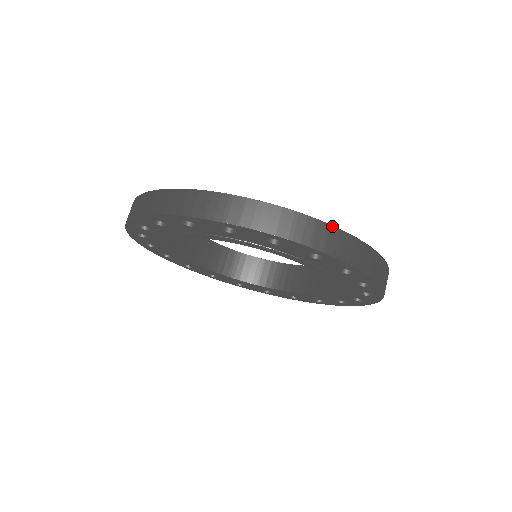
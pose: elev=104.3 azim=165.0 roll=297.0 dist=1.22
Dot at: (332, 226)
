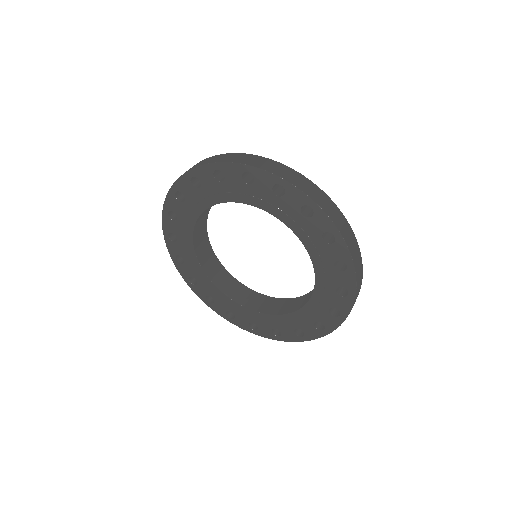
Dot at: (347, 221)
